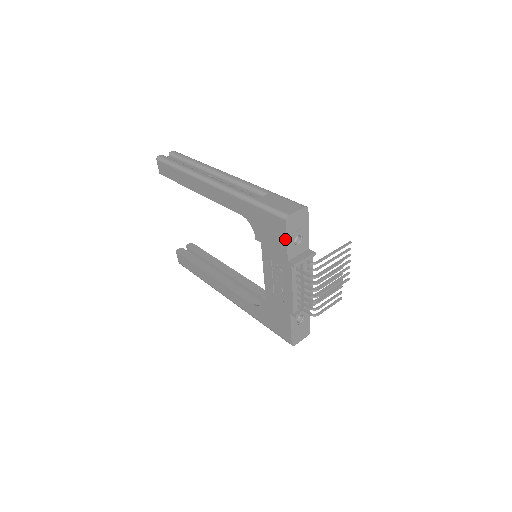
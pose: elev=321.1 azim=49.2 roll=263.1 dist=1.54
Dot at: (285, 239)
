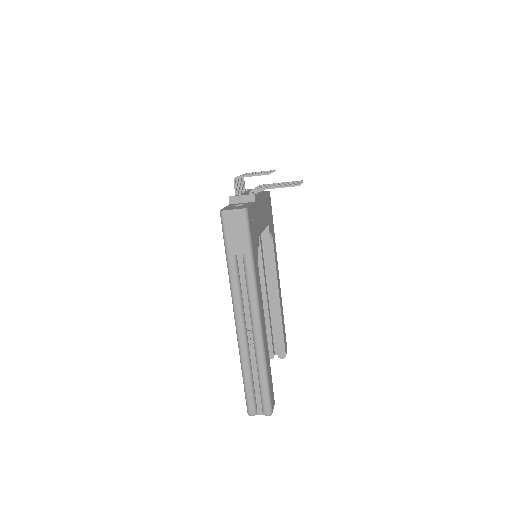
Dot at: occluded
